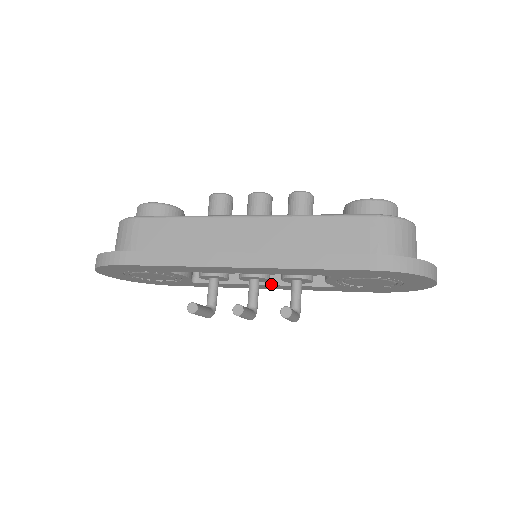
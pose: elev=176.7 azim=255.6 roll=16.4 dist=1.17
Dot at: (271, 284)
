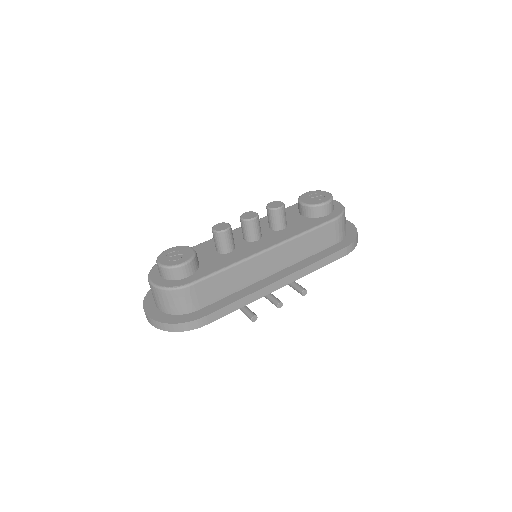
Dot at: occluded
